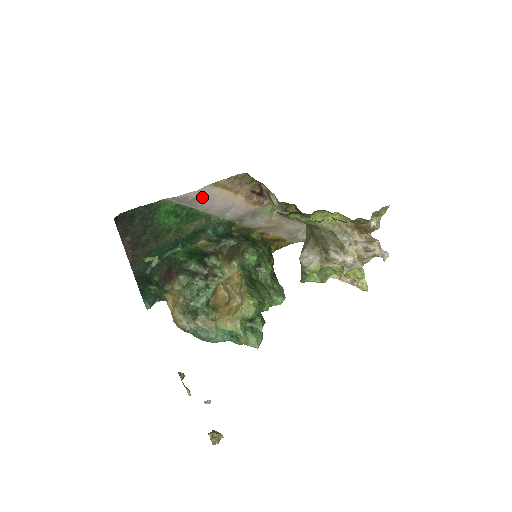
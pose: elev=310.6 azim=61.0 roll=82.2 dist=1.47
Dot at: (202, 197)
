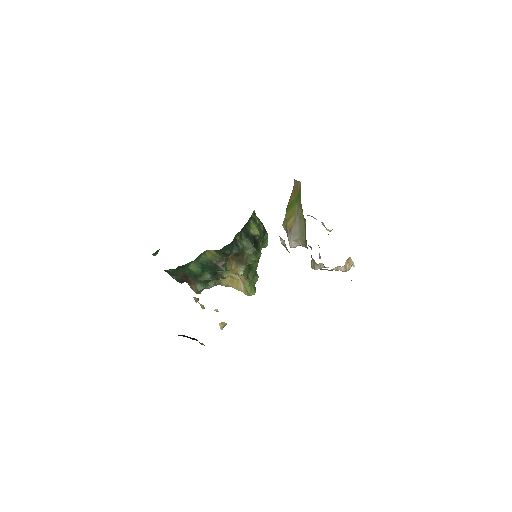
Dot at: occluded
